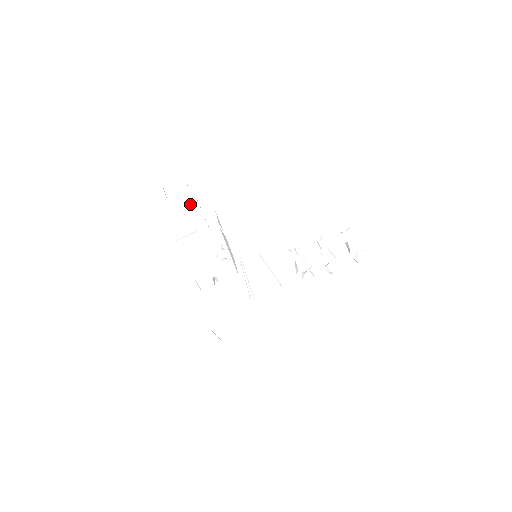
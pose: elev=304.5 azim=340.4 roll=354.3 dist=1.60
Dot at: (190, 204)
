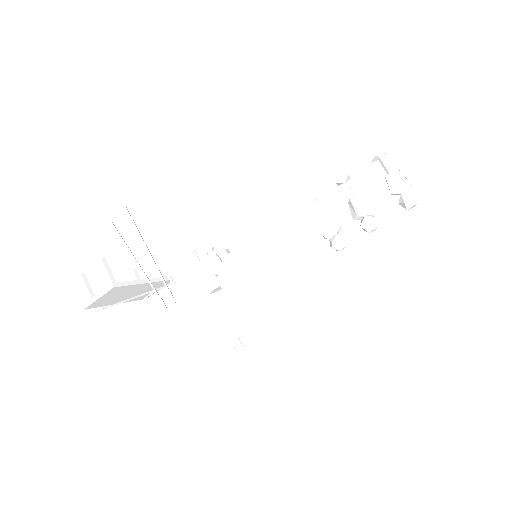
Dot at: (121, 290)
